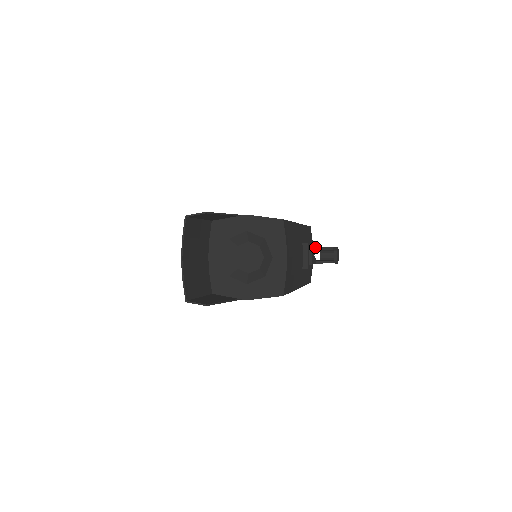
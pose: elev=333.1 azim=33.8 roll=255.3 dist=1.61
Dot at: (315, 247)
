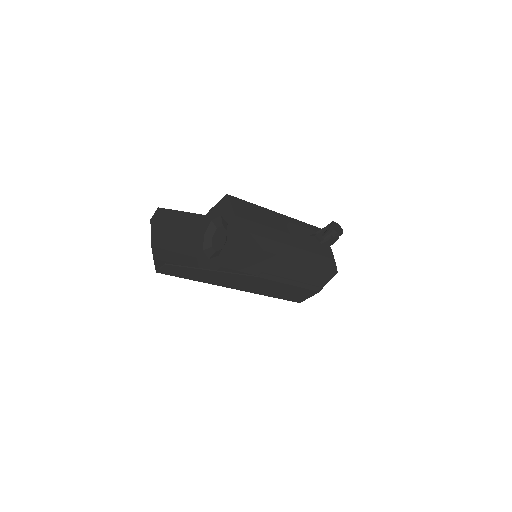
Dot at: (312, 231)
